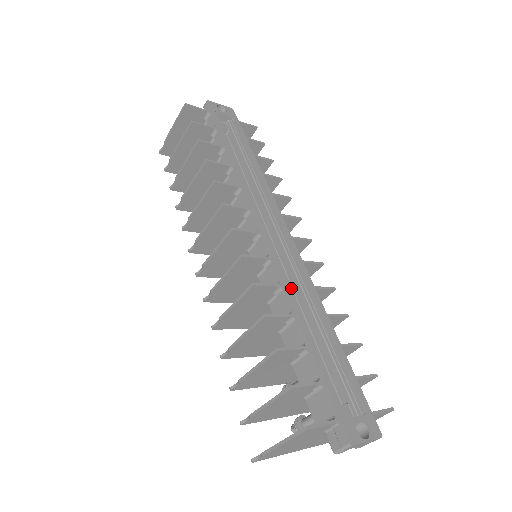
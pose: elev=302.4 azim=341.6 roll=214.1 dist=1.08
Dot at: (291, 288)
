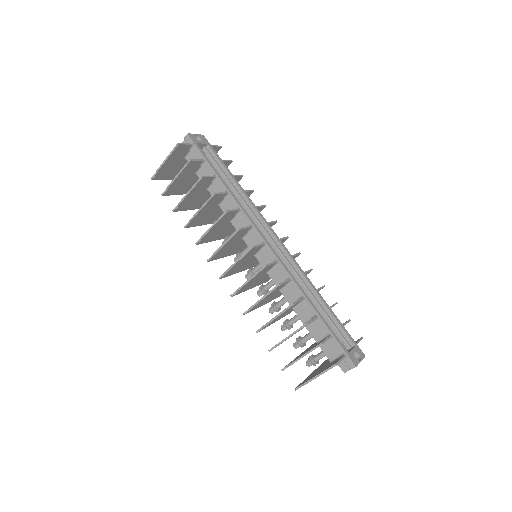
Dot at: occluded
